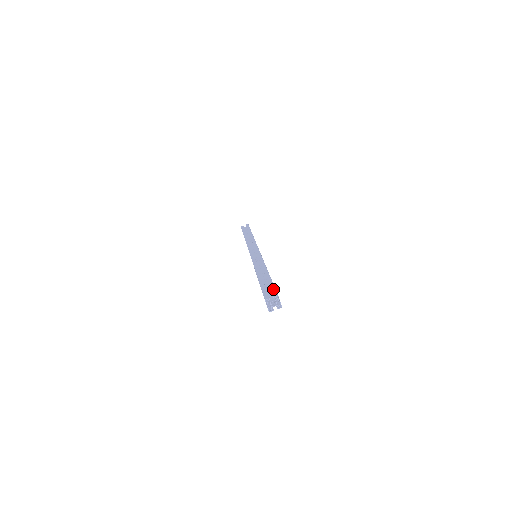
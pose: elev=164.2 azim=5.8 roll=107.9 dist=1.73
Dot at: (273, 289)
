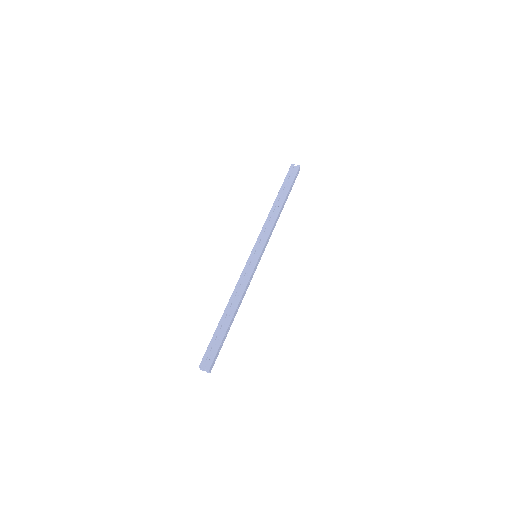
Dot at: (213, 355)
